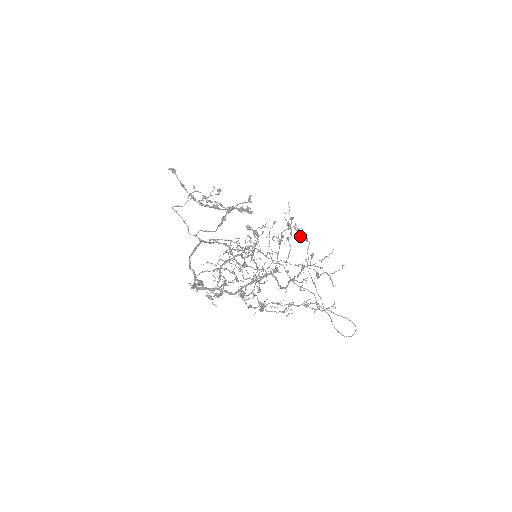
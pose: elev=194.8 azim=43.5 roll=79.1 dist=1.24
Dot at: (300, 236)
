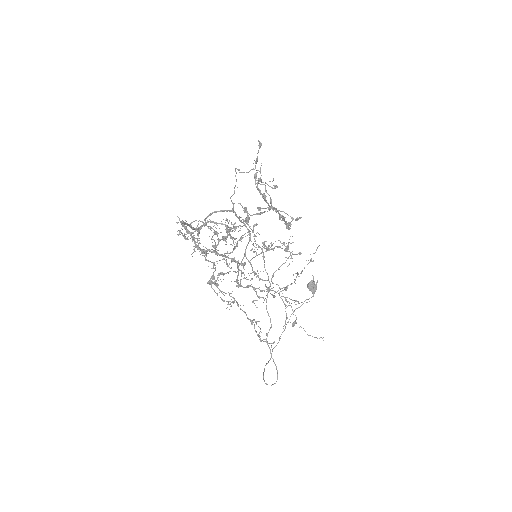
Dot at: (311, 284)
